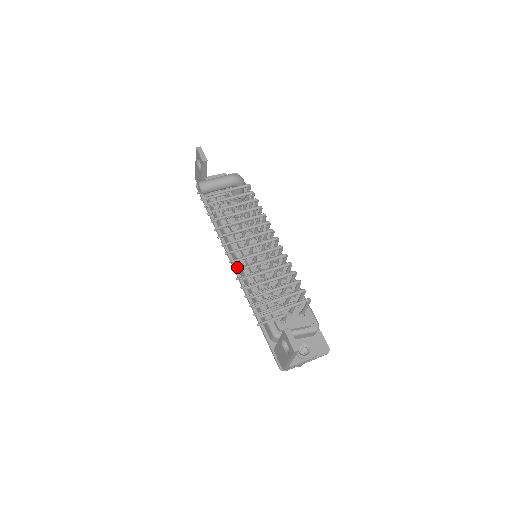
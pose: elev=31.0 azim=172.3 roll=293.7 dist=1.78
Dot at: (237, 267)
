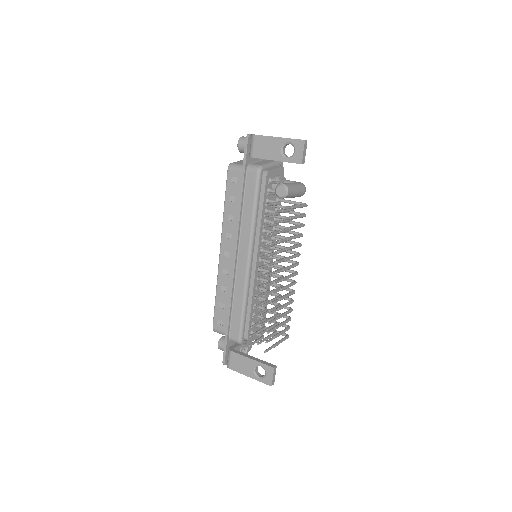
Dot at: (239, 260)
